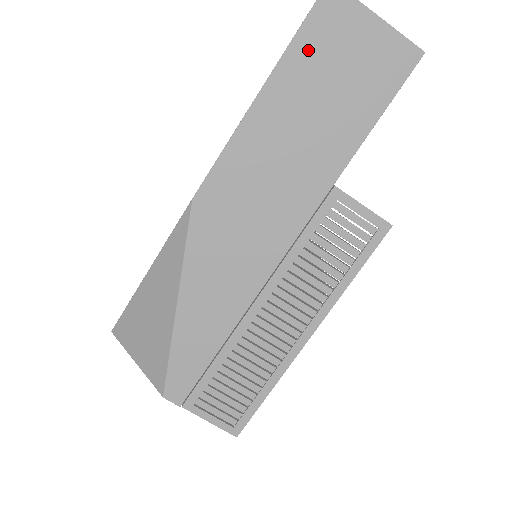
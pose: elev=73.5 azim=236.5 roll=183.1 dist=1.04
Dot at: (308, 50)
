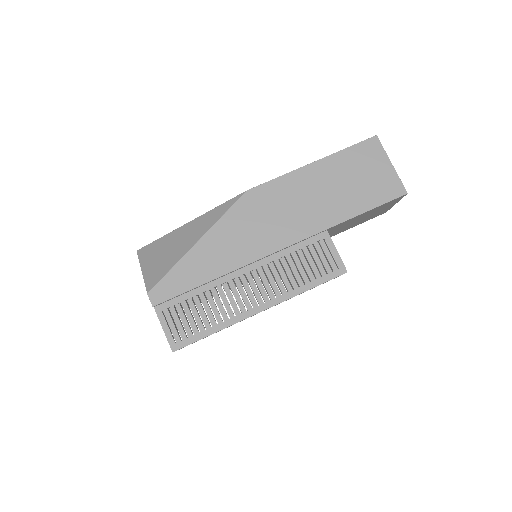
Dot at: (349, 158)
